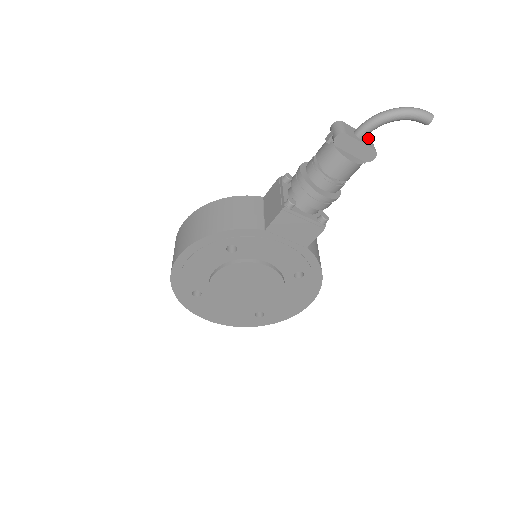
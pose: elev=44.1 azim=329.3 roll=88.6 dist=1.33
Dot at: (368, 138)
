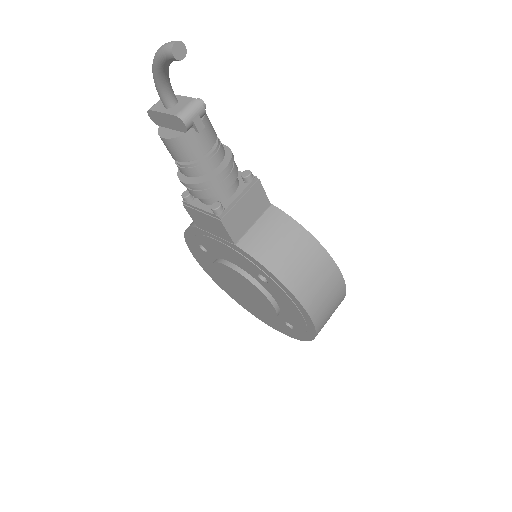
Dot at: (187, 101)
